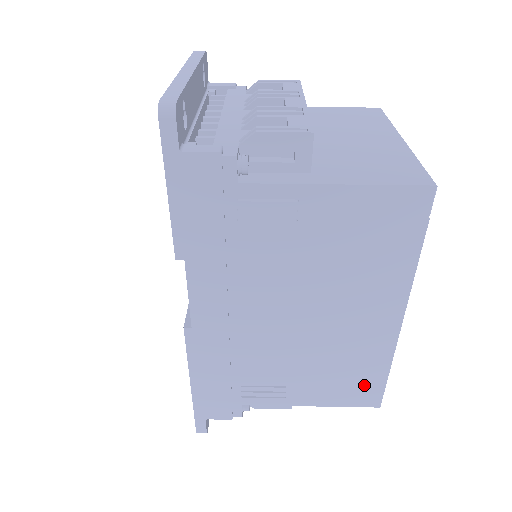
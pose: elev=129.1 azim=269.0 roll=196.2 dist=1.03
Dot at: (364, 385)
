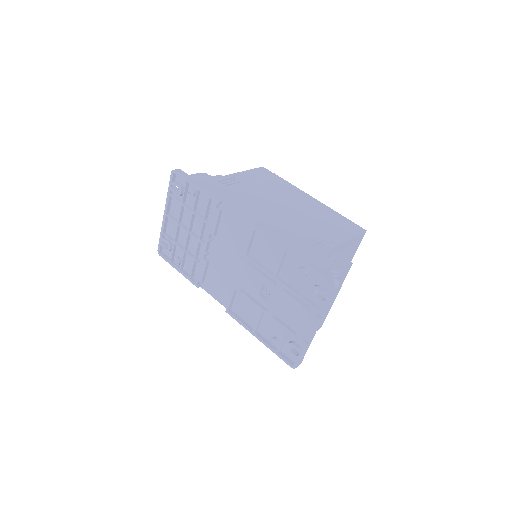
Dot at: (345, 224)
